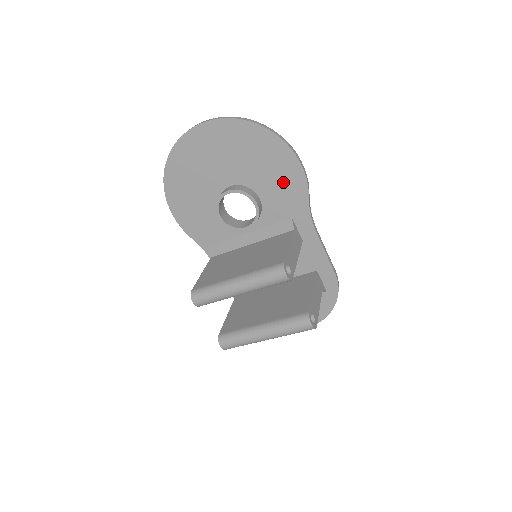
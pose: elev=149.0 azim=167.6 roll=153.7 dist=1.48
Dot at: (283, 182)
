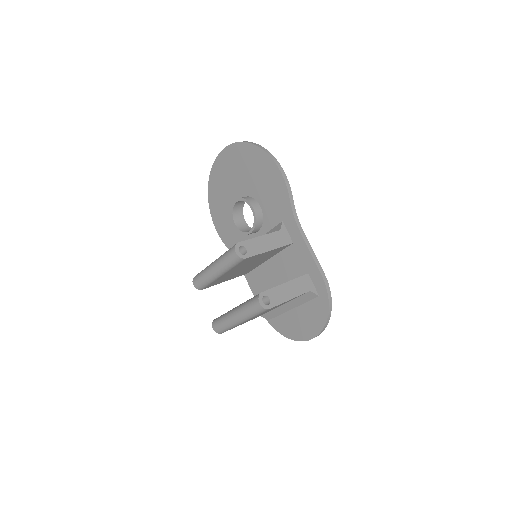
Dot at: (272, 189)
